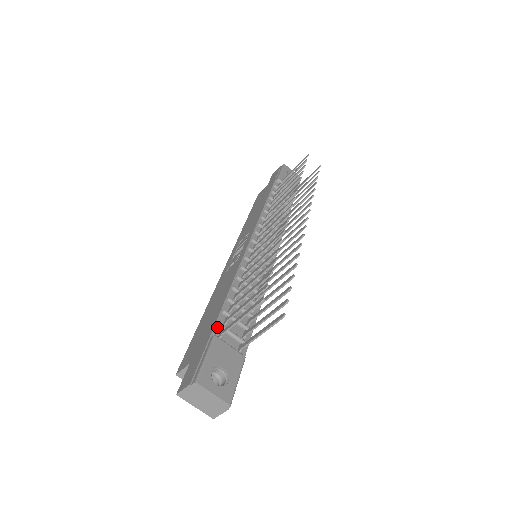
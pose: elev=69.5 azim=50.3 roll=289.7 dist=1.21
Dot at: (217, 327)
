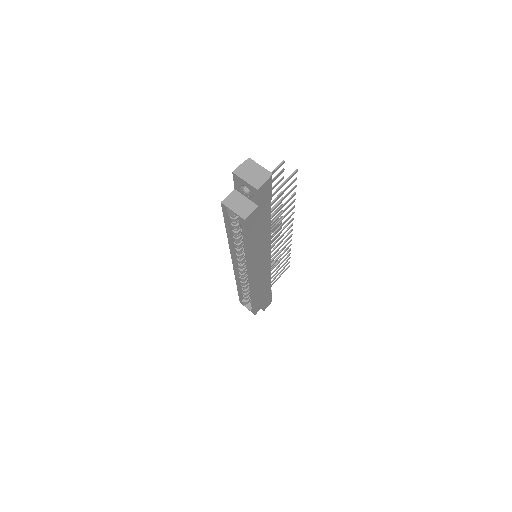
Dot at: occluded
